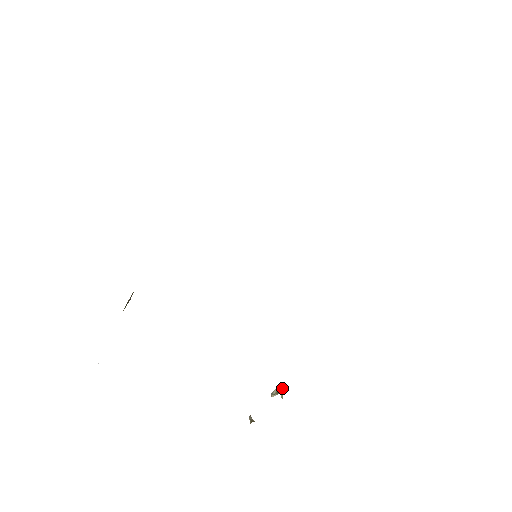
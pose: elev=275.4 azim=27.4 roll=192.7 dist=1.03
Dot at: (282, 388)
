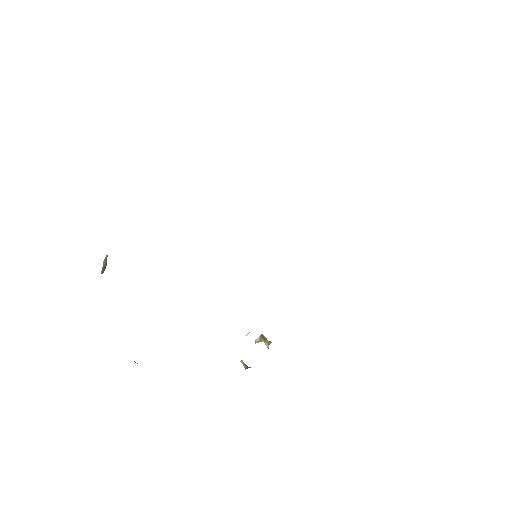
Dot at: (265, 339)
